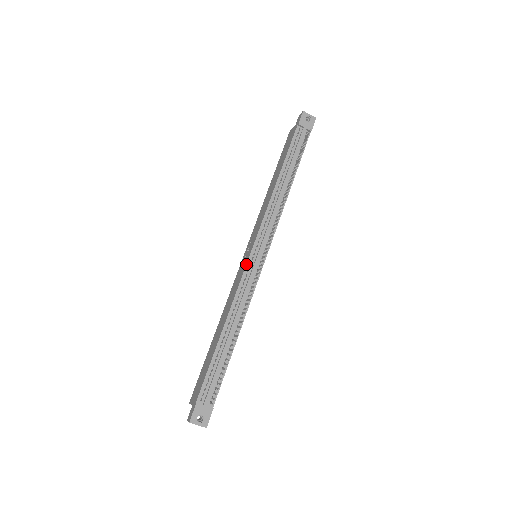
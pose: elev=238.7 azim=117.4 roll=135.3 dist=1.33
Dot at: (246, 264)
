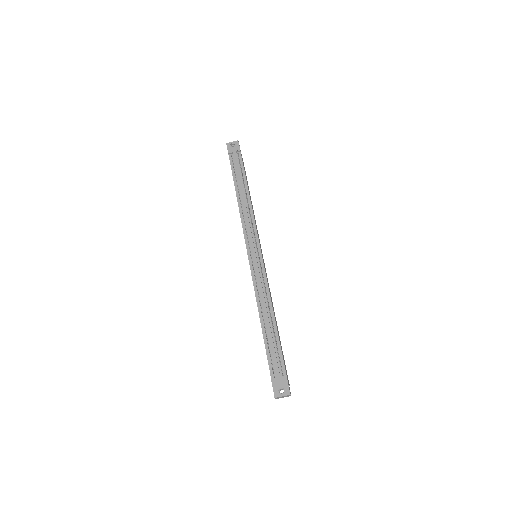
Dot at: occluded
